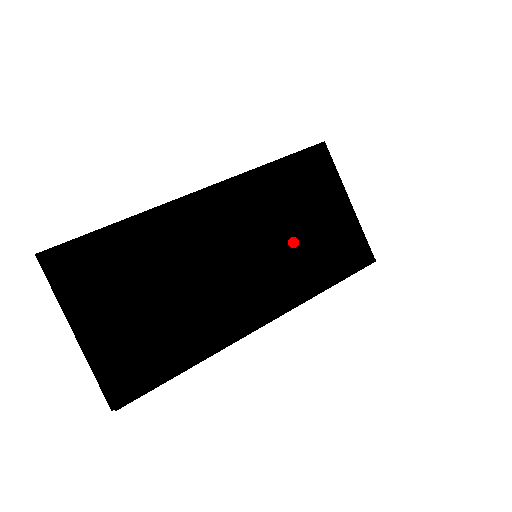
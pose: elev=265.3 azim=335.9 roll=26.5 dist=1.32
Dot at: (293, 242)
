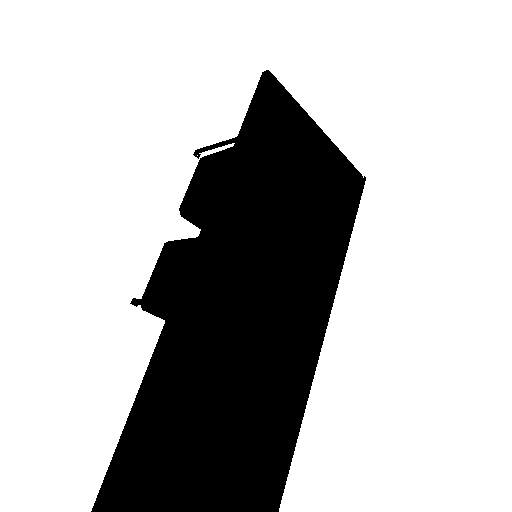
Dot at: (302, 226)
